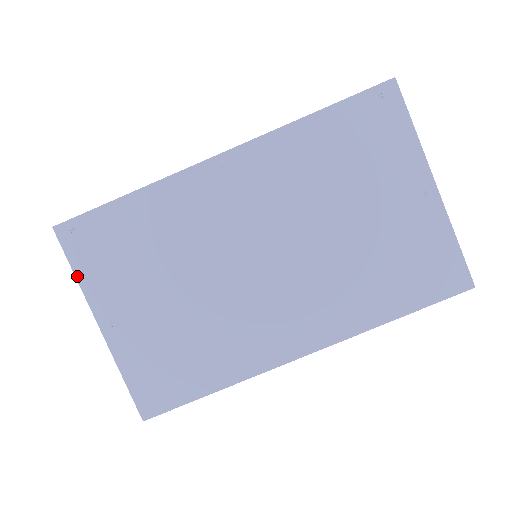
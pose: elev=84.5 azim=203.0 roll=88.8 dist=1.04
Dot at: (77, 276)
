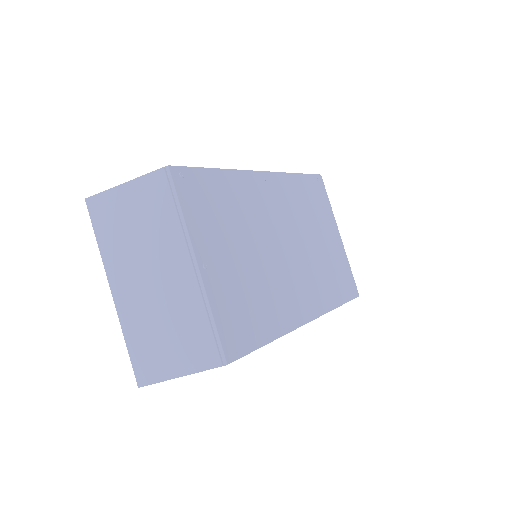
Dot at: (184, 214)
